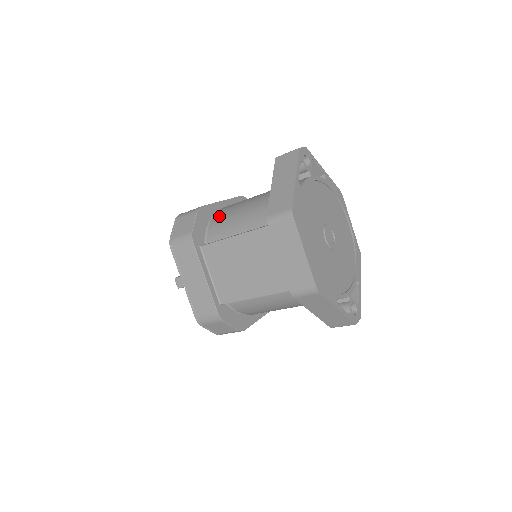
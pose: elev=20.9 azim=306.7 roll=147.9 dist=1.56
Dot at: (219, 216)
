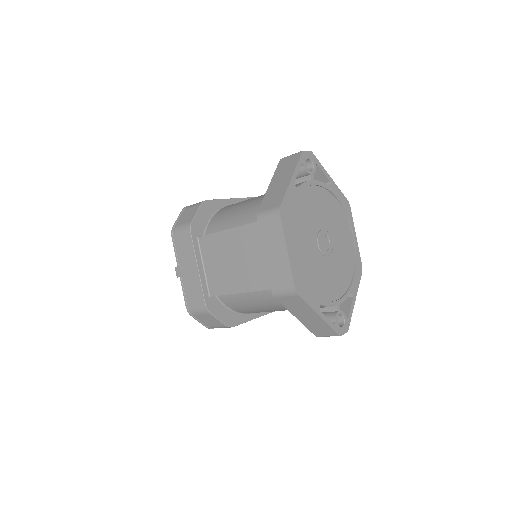
Dot at: (222, 211)
